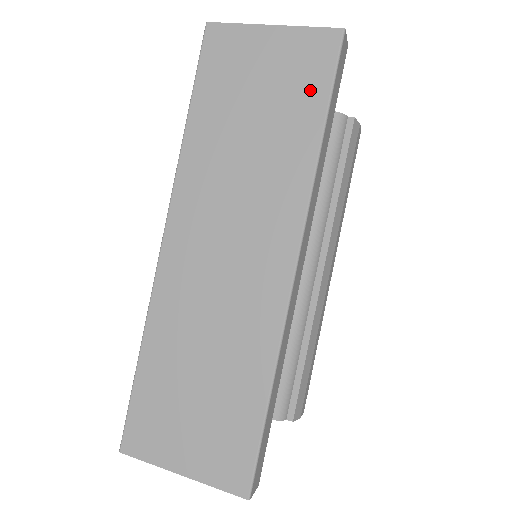
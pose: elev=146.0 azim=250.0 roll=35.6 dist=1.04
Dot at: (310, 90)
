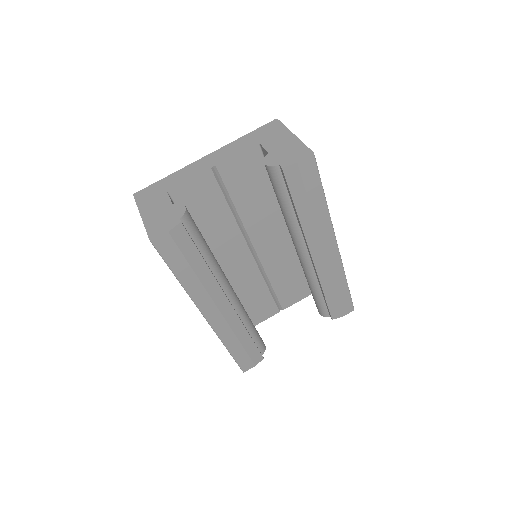
Dot at: occluded
